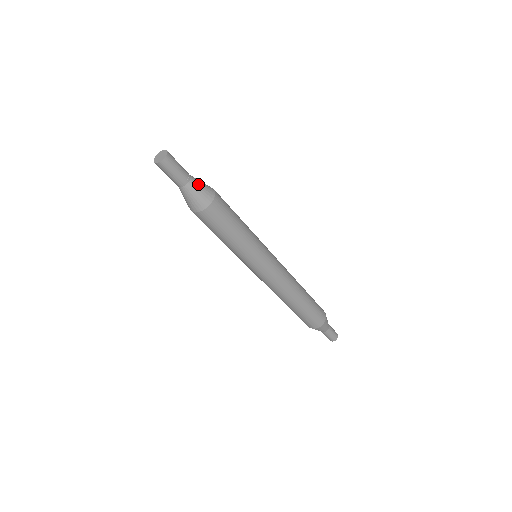
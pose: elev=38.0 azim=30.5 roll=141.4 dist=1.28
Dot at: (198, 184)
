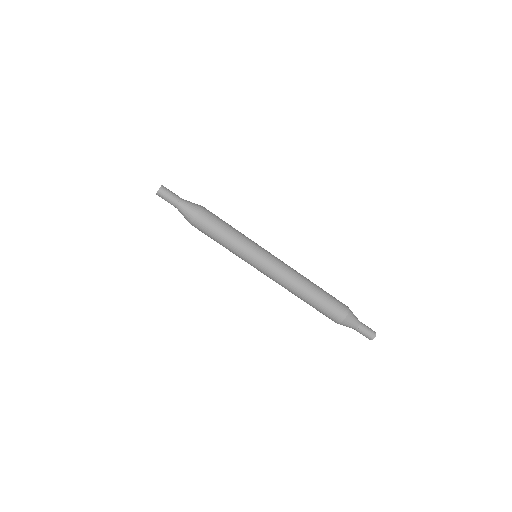
Dot at: (187, 205)
